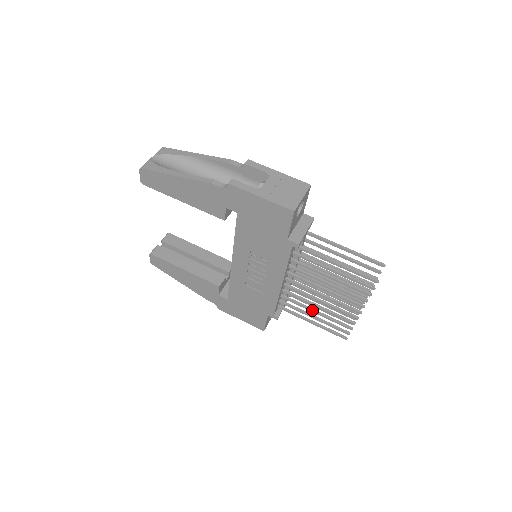
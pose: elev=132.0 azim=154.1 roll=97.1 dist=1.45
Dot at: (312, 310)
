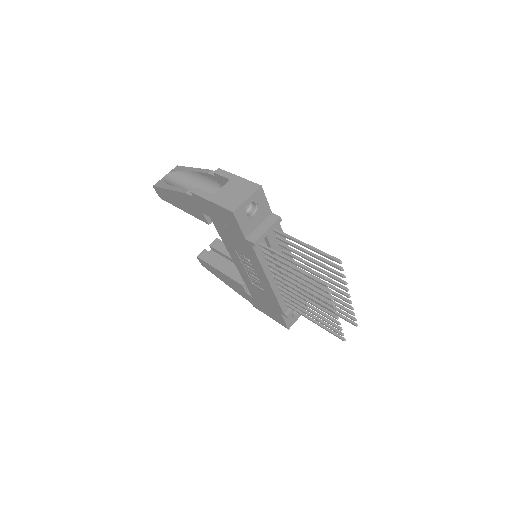
Dot at: (306, 309)
